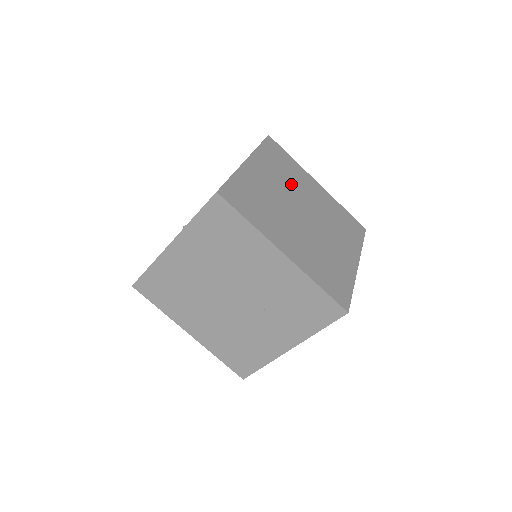
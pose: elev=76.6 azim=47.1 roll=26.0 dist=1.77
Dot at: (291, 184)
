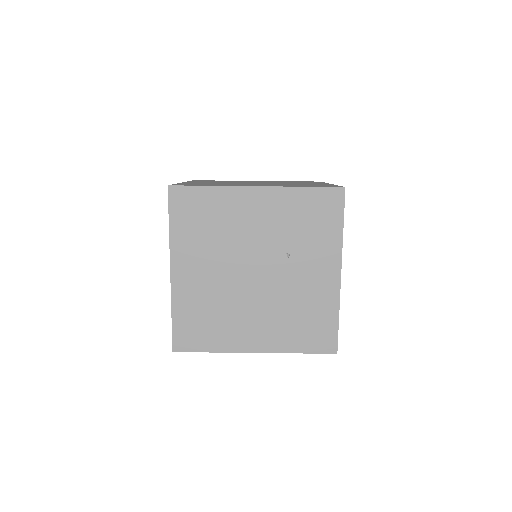
Dot at: occluded
